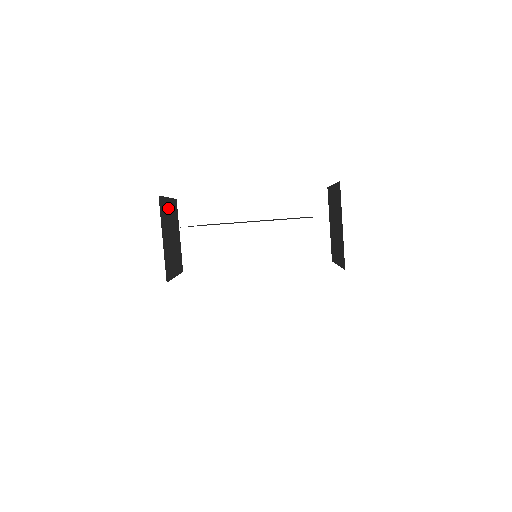
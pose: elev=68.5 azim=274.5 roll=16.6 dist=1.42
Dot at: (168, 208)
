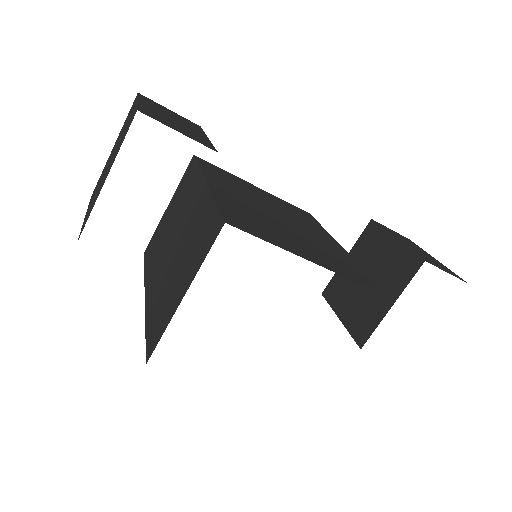
Dot at: occluded
